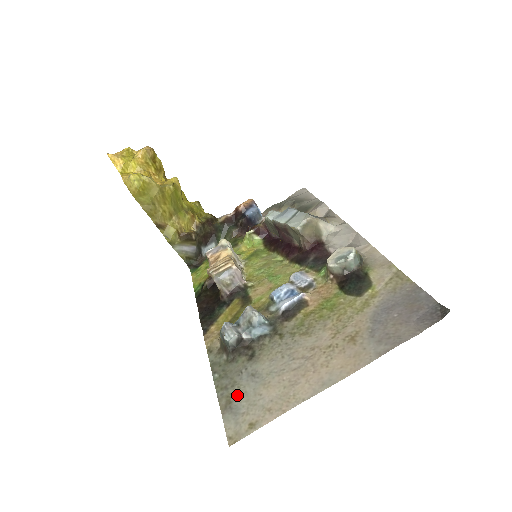
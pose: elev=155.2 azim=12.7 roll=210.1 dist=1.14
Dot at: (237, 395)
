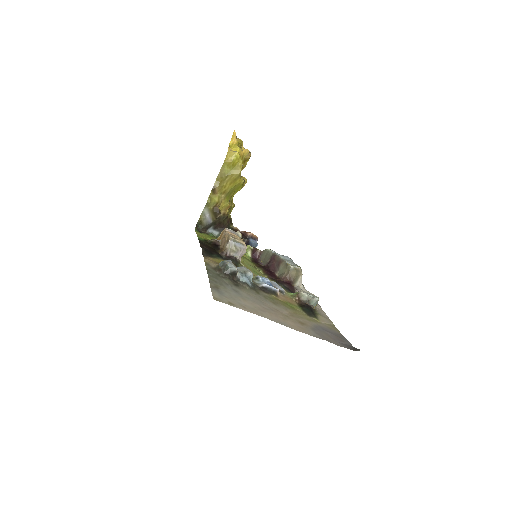
Dot at: (223, 289)
